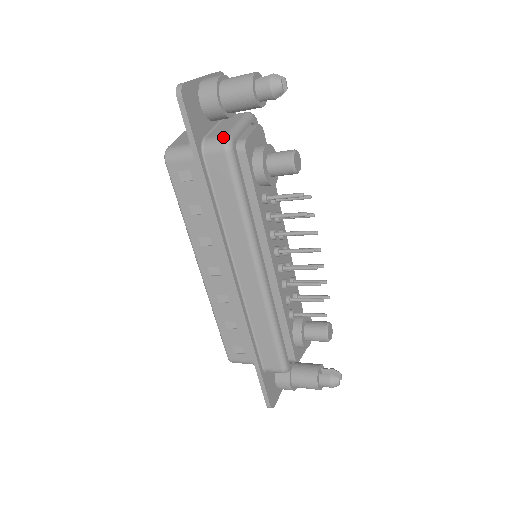
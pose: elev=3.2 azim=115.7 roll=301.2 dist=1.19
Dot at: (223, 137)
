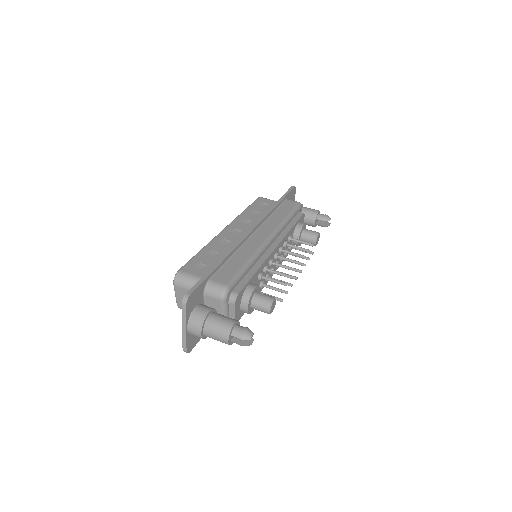
Dot at: occluded
